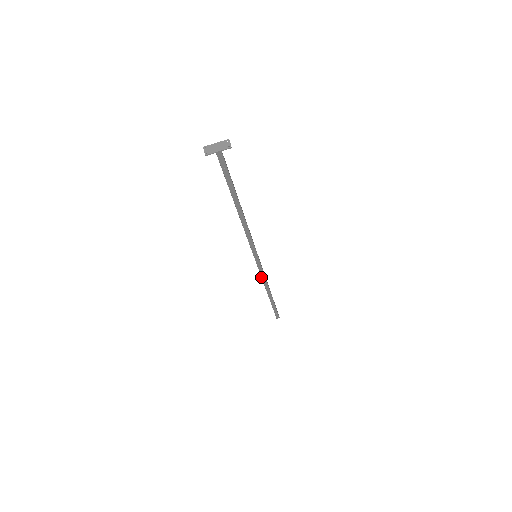
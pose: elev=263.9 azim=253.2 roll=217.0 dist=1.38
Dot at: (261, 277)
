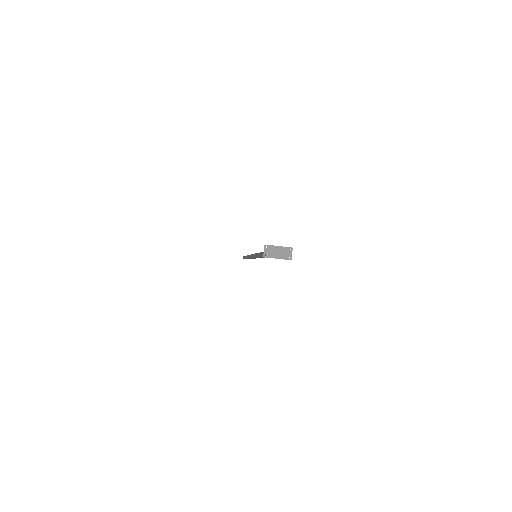
Dot at: occluded
